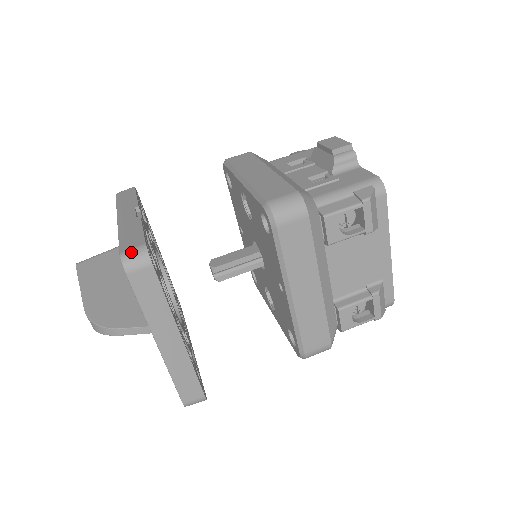
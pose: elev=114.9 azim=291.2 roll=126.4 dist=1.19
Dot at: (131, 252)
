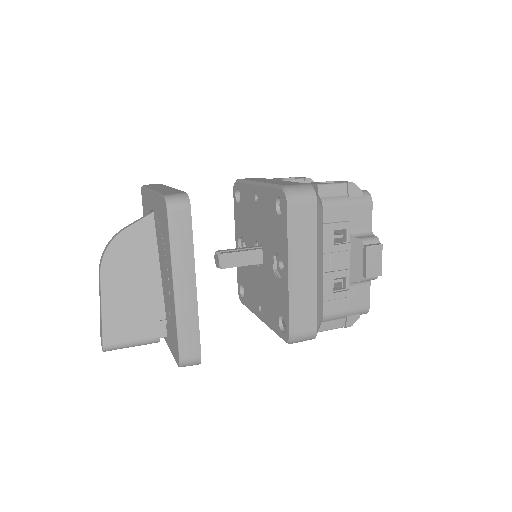
Dot at: occluded
